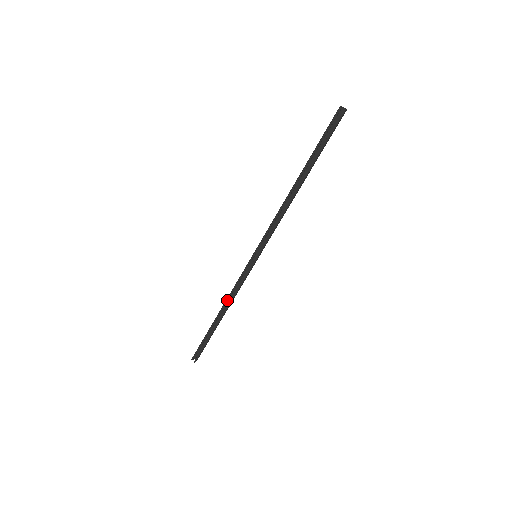
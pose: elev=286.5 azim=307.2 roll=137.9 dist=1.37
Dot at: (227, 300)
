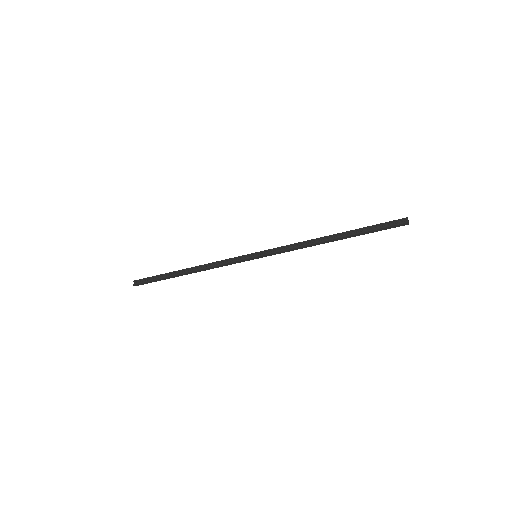
Dot at: (205, 265)
